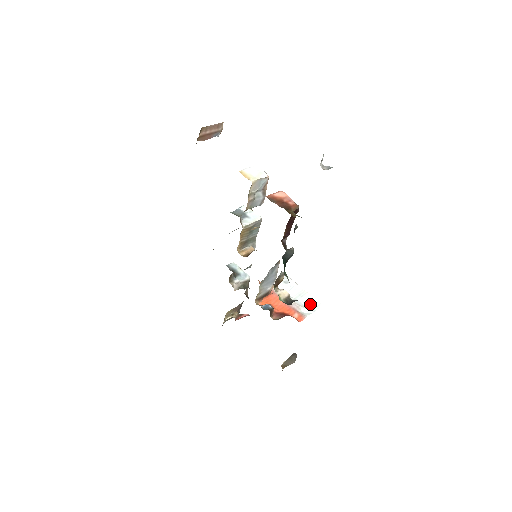
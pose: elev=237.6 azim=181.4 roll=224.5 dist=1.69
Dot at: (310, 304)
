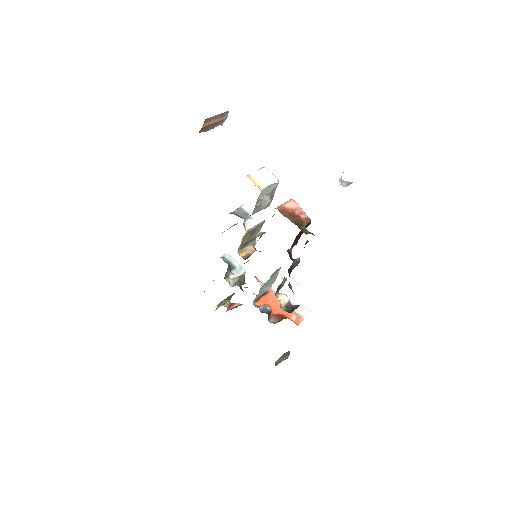
Dot at: (307, 304)
